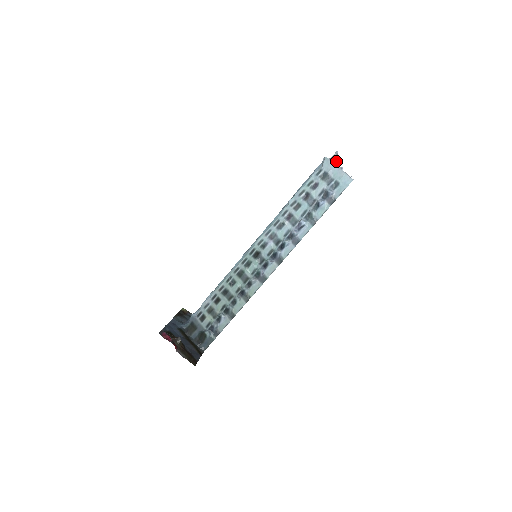
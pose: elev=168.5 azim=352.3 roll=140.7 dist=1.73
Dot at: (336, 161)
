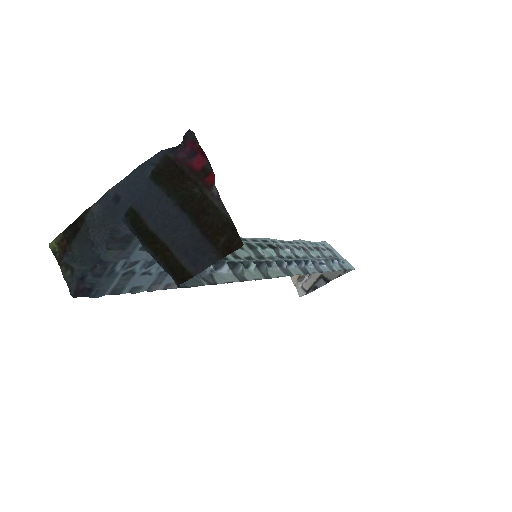
Dot at: occluded
